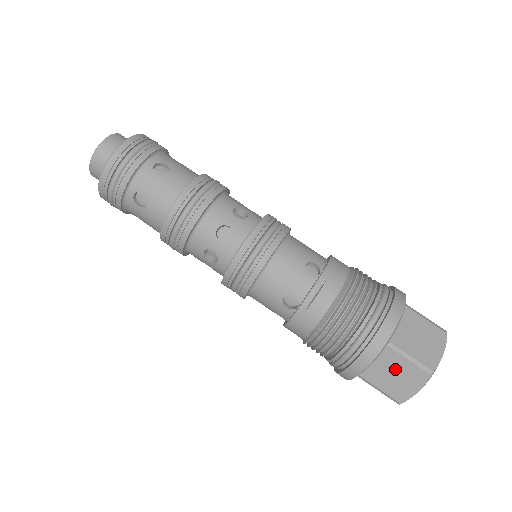
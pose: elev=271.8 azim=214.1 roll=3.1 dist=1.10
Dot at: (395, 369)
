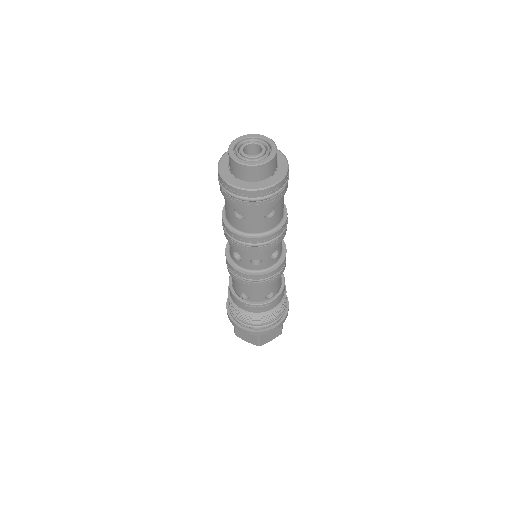
Dot at: (249, 335)
